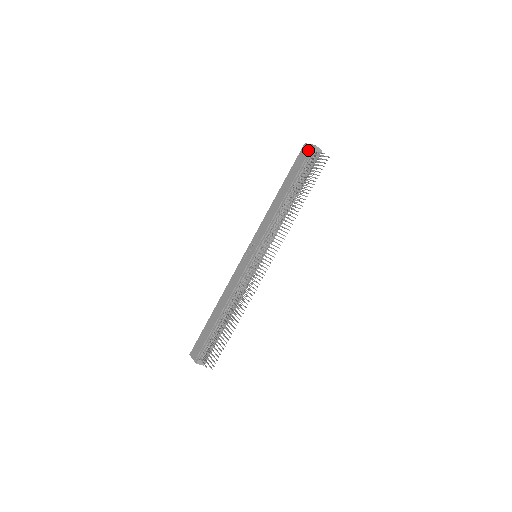
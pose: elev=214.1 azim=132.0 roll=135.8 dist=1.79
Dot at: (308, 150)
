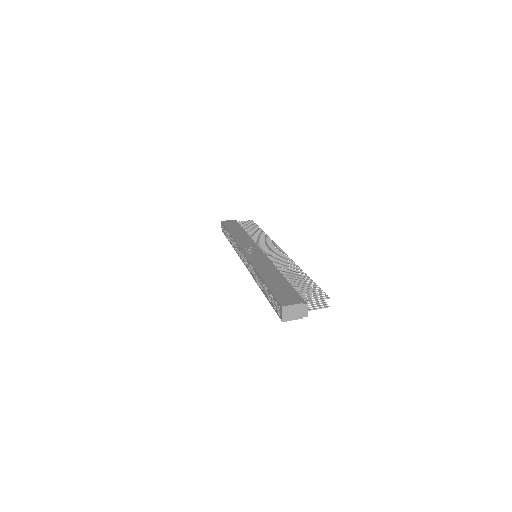
Dot at: (232, 221)
